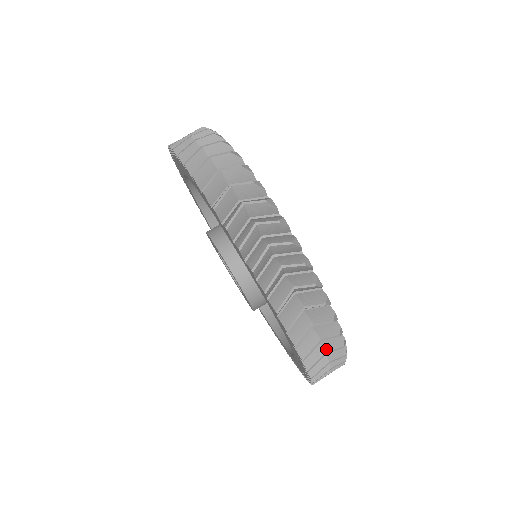
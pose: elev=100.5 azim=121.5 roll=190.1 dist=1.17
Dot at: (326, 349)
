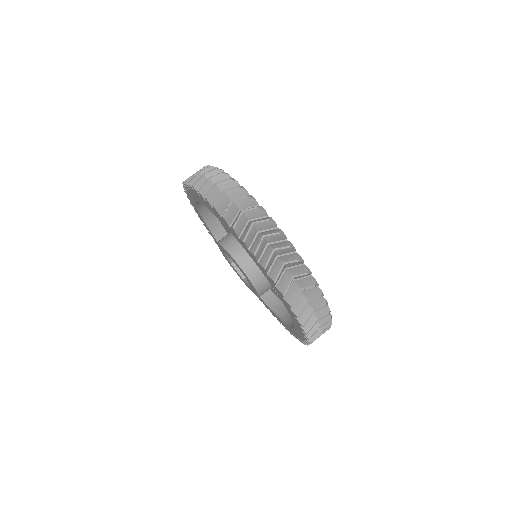
Dot at: (322, 332)
